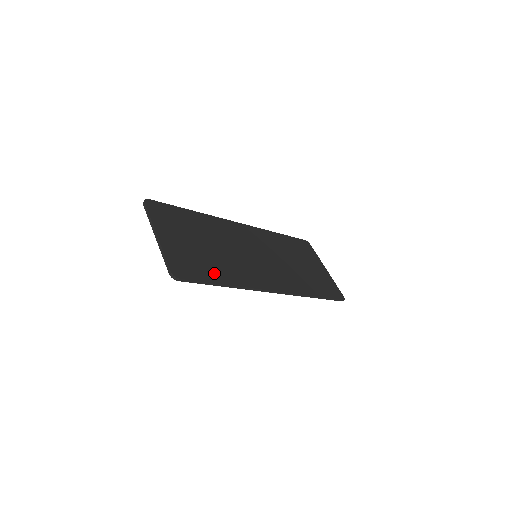
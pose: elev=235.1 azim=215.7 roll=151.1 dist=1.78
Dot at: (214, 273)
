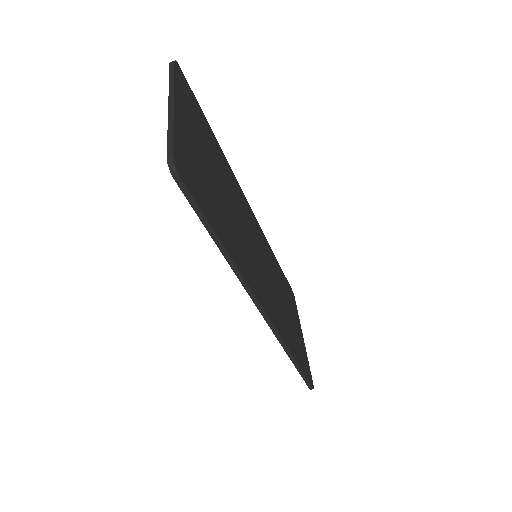
Dot at: (218, 221)
